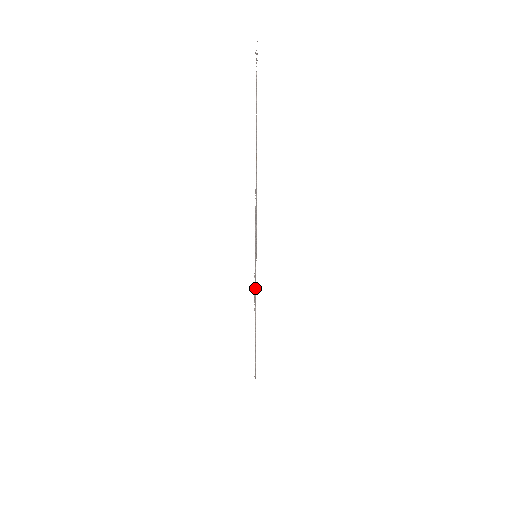
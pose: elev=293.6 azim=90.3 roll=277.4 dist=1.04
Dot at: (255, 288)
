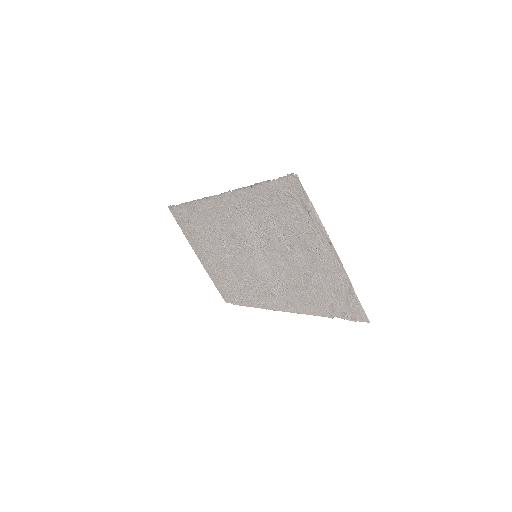
Dot at: (343, 292)
